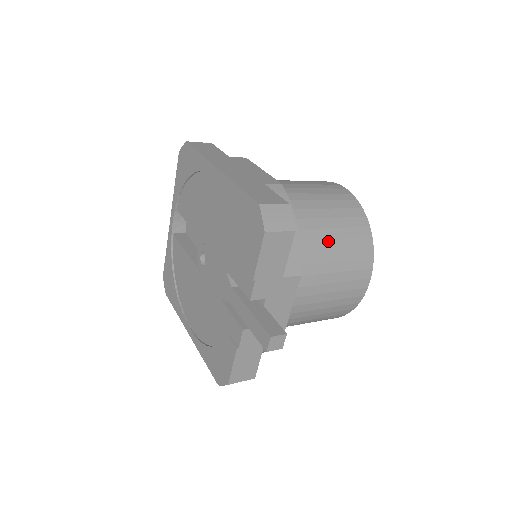
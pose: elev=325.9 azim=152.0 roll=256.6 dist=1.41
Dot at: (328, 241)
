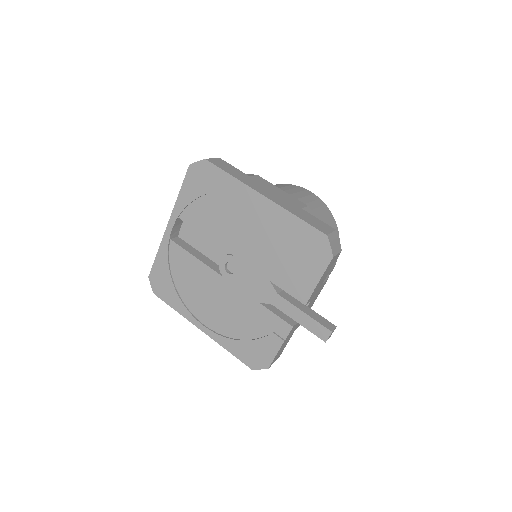
Dot at: occluded
